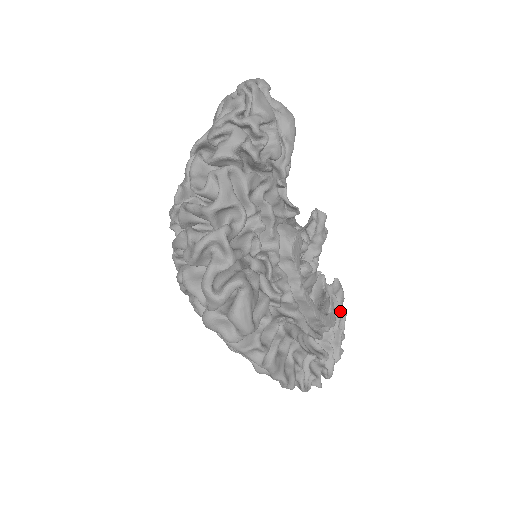
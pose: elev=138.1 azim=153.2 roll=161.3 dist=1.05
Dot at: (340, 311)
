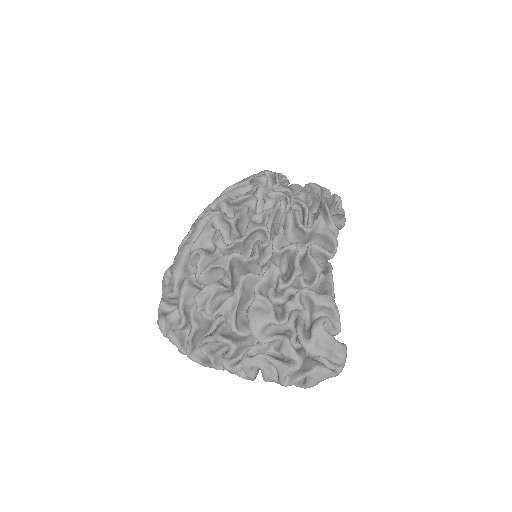
Dot at: occluded
